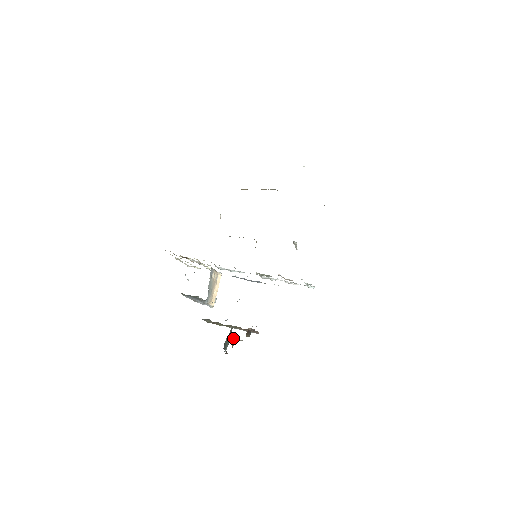
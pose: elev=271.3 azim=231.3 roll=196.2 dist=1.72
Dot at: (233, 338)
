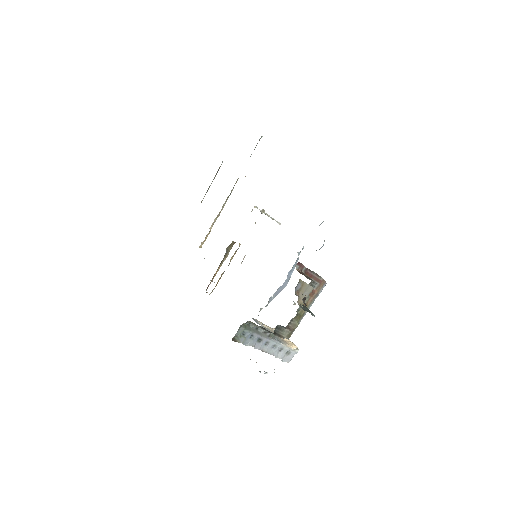
Dot at: occluded
